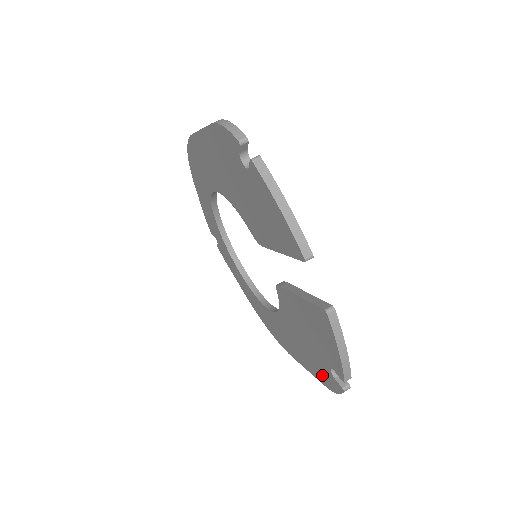
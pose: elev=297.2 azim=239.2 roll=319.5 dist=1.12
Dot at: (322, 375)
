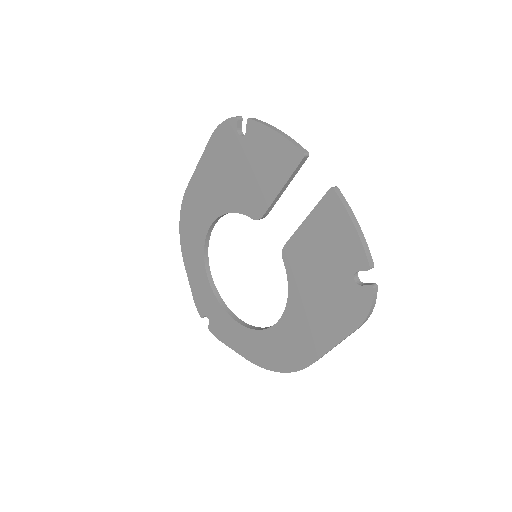
Dot at: (349, 313)
